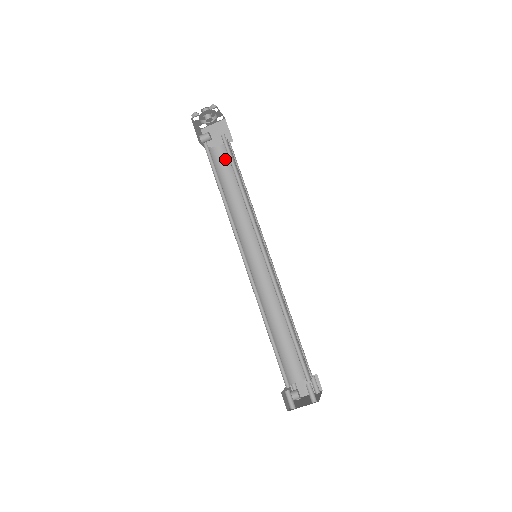
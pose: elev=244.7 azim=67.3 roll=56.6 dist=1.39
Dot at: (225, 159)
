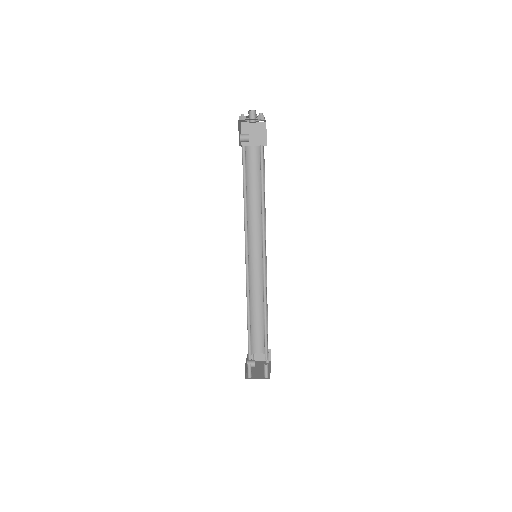
Dot at: (255, 161)
